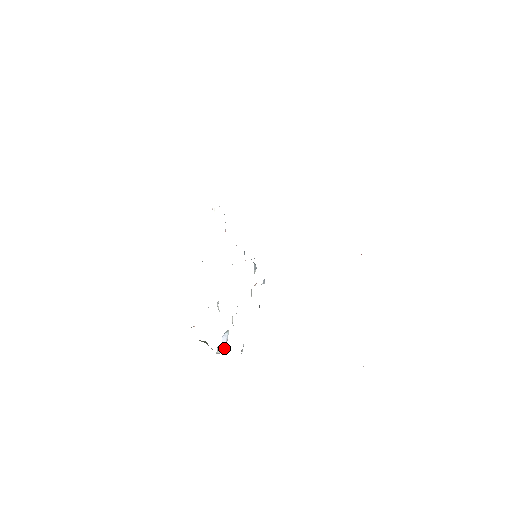
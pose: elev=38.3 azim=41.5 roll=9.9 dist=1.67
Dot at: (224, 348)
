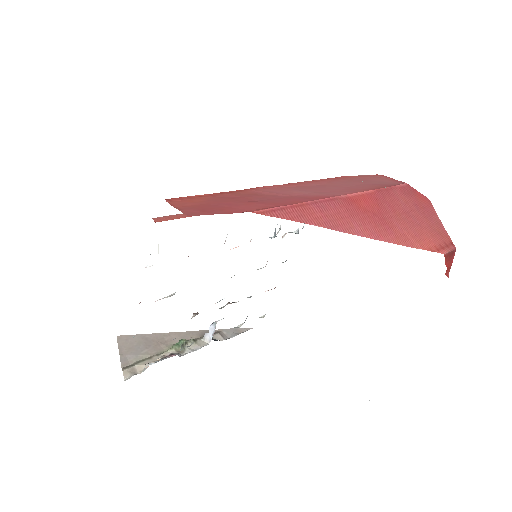
Dot at: (210, 338)
